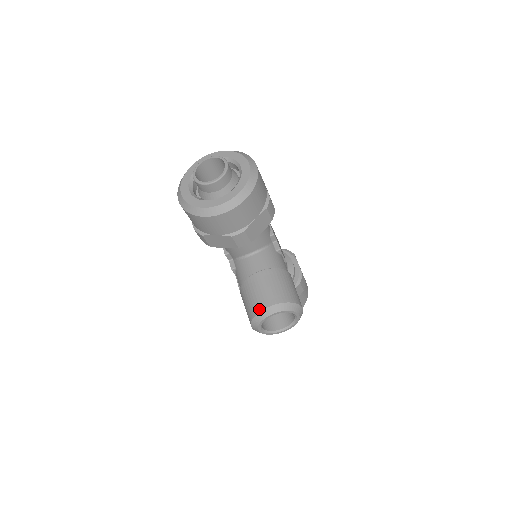
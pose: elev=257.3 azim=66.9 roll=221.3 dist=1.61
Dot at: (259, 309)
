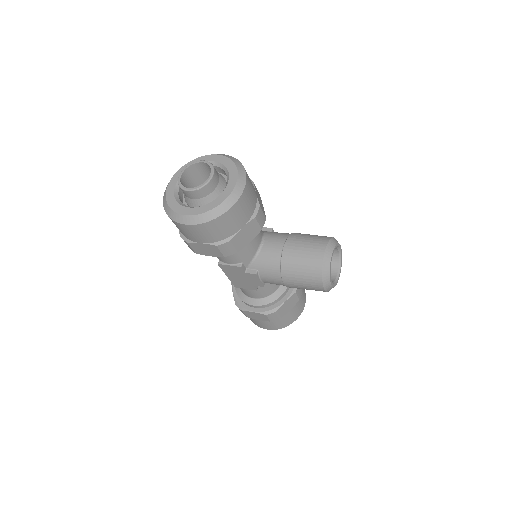
Dot at: (320, 261)
